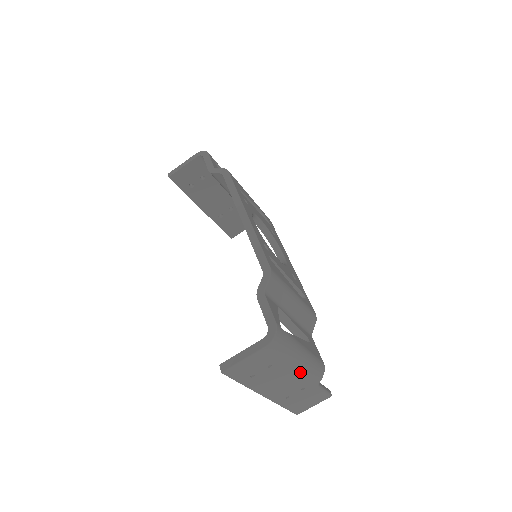
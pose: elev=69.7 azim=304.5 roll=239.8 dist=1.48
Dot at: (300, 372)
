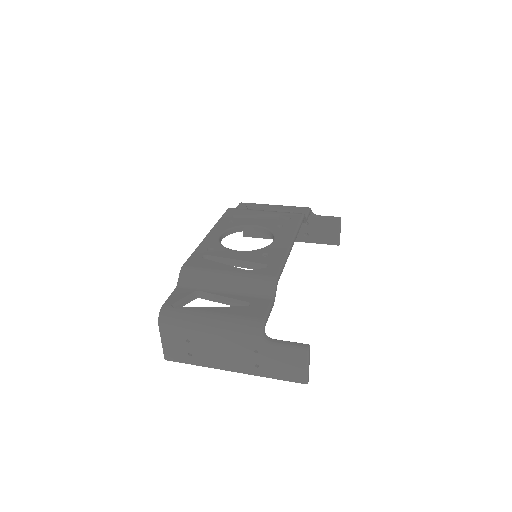
Dot at: (223, 336)
